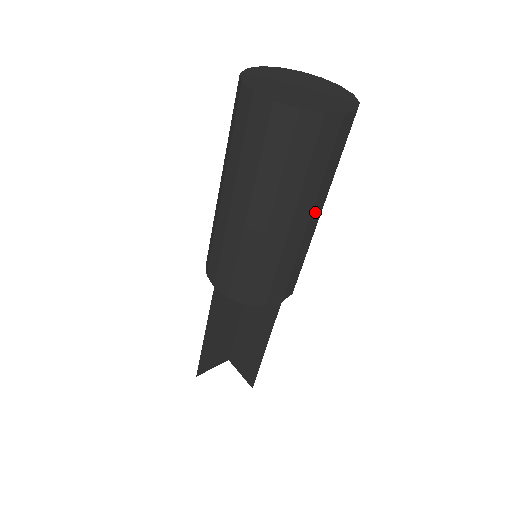
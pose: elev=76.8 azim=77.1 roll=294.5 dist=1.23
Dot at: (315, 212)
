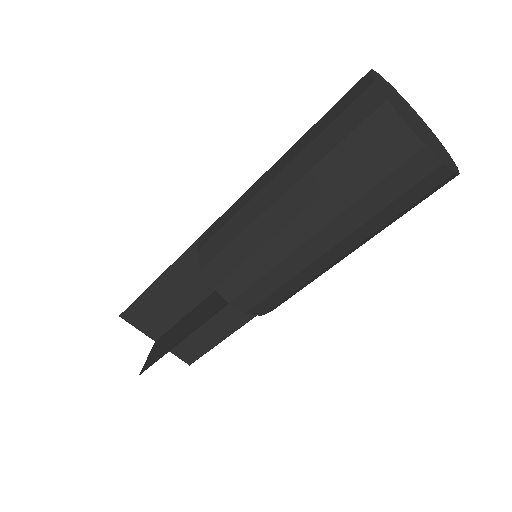
Dot at: (326, 235)
